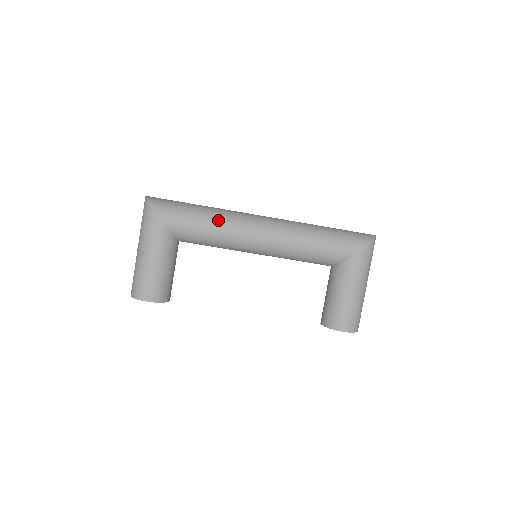
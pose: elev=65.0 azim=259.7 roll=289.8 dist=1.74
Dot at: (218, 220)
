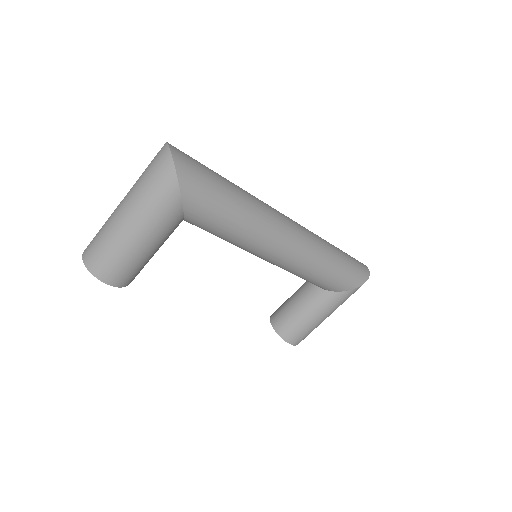
Dot at: (250, 222)
